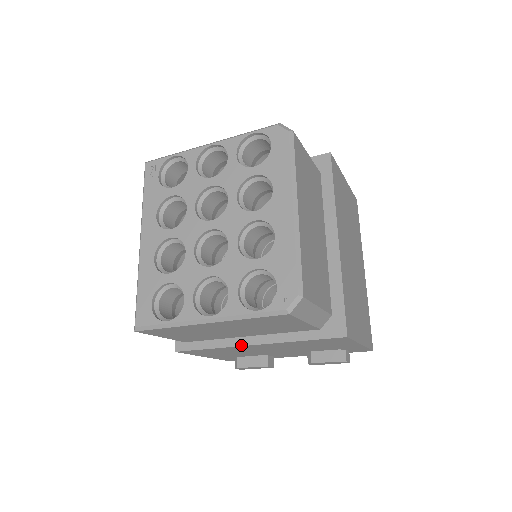
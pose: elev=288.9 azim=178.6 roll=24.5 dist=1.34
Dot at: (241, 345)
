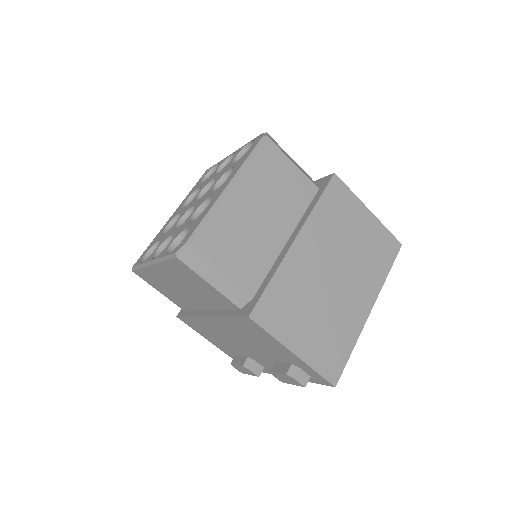
Dot at: (202, 316)
